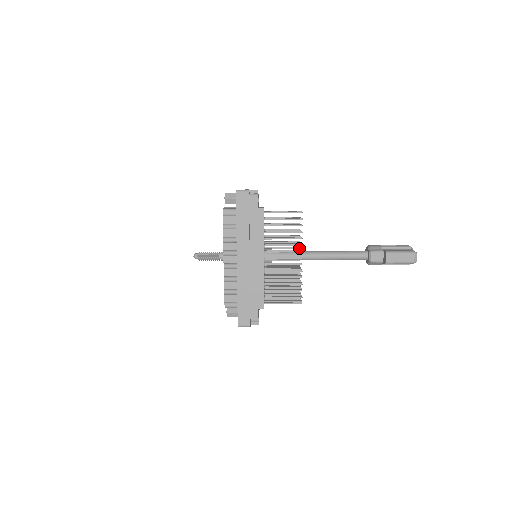
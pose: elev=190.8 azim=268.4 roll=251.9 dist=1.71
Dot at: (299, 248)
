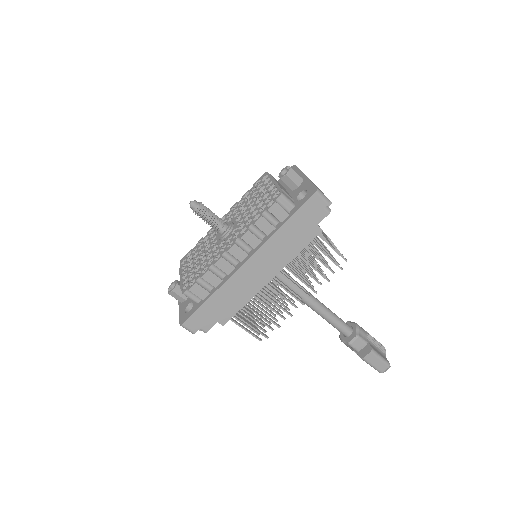
Dot at: occluded
